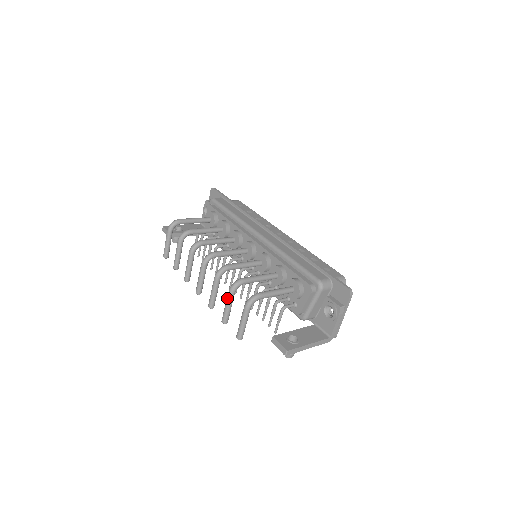
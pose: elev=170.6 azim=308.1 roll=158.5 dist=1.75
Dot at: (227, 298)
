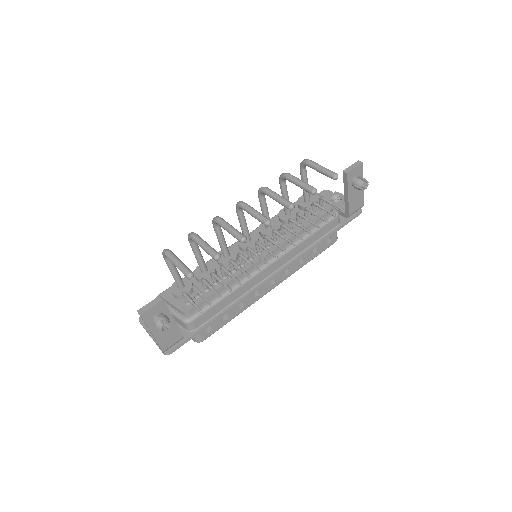
Dot at: (292, 177)
